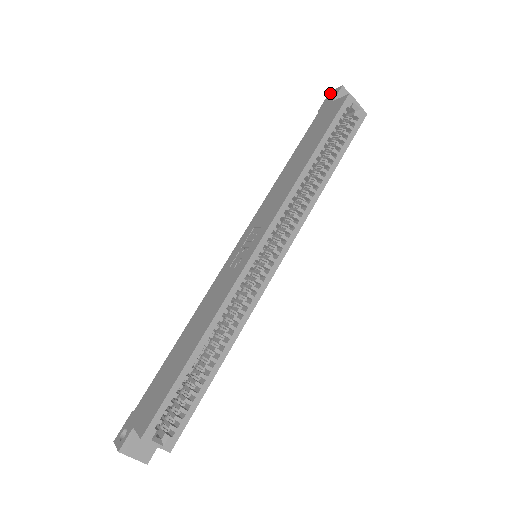
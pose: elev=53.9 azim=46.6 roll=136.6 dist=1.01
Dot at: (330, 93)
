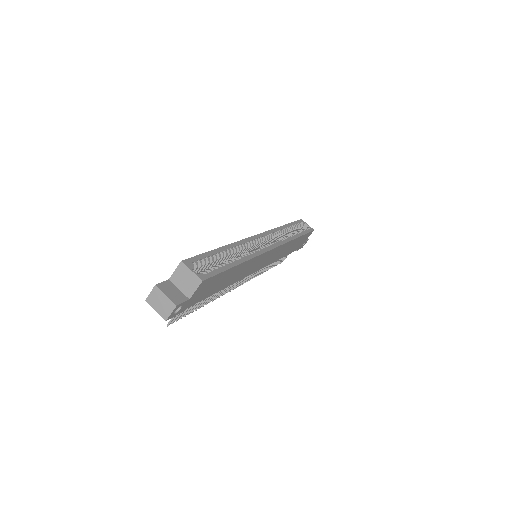
Dot at: occluded
